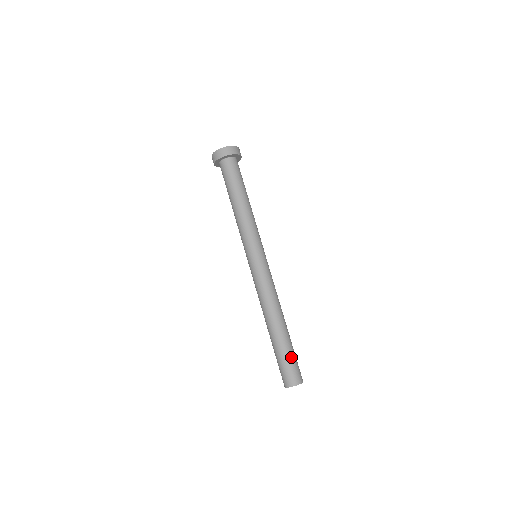
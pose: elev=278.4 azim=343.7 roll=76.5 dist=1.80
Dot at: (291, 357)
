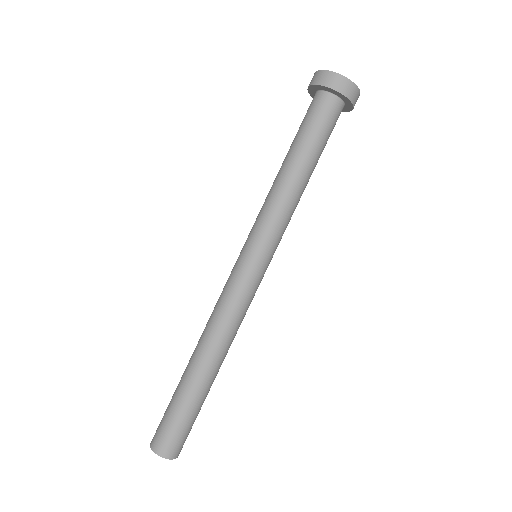
Dot at: (182, 417)
